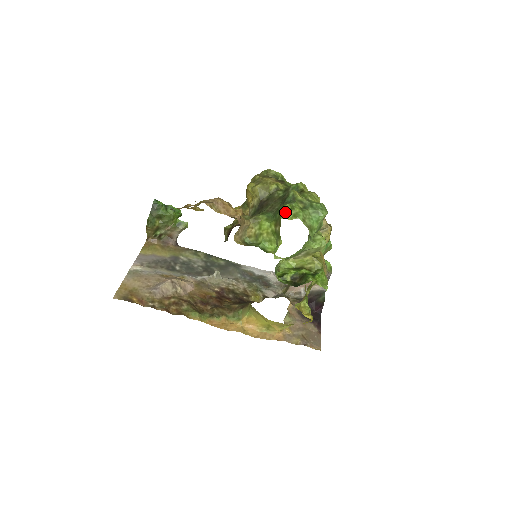
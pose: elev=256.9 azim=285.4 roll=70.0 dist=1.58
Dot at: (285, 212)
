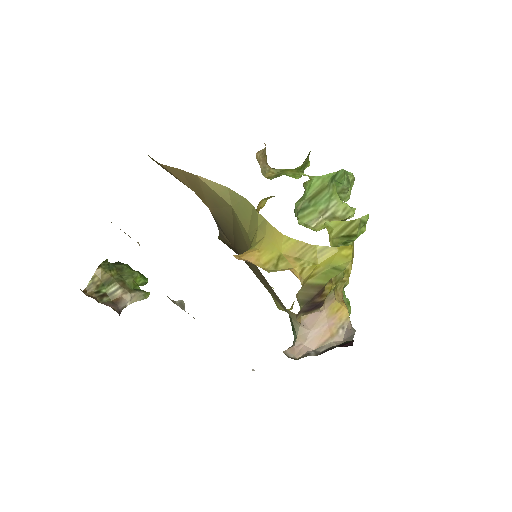
Dot at: occluded
